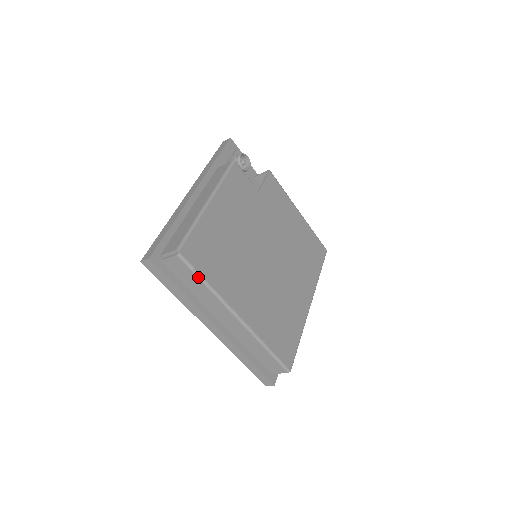
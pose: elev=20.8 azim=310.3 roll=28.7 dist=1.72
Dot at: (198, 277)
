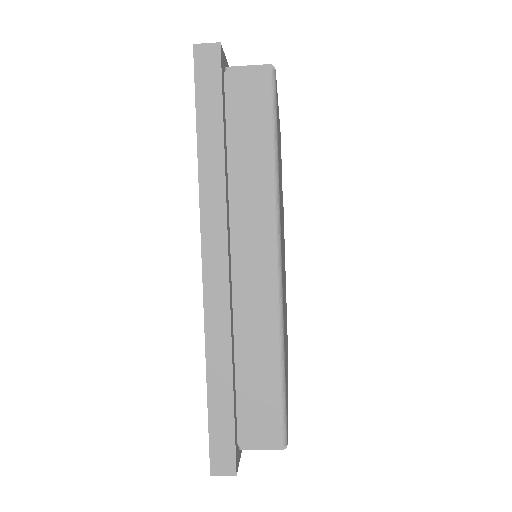
Dot at: (273, 132)
